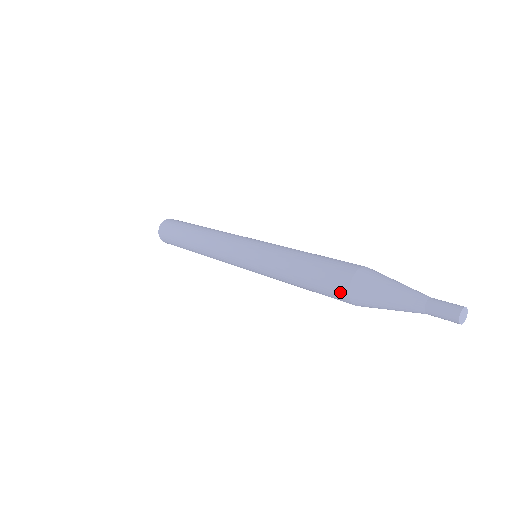
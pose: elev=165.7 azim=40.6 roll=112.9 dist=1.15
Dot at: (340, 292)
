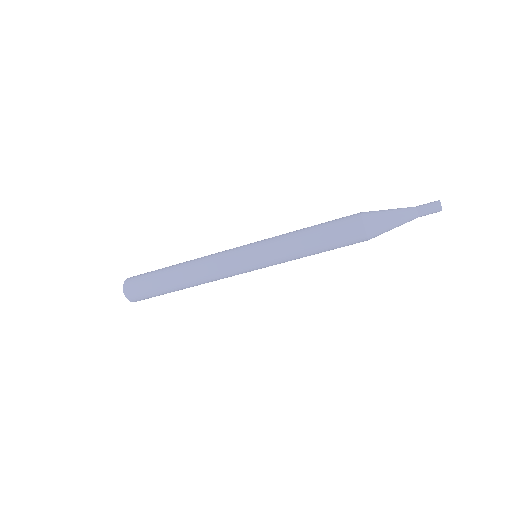
Dot at: (353, 216)
